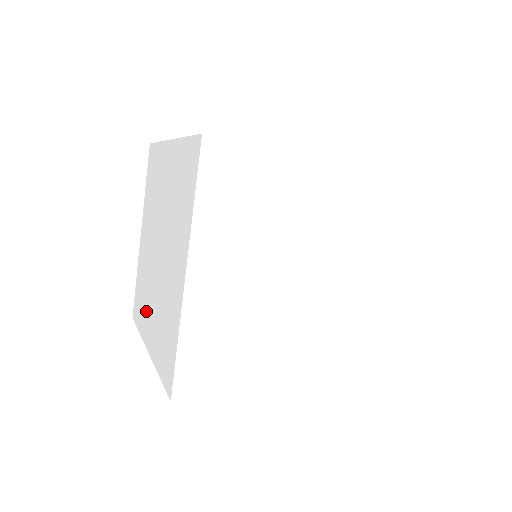
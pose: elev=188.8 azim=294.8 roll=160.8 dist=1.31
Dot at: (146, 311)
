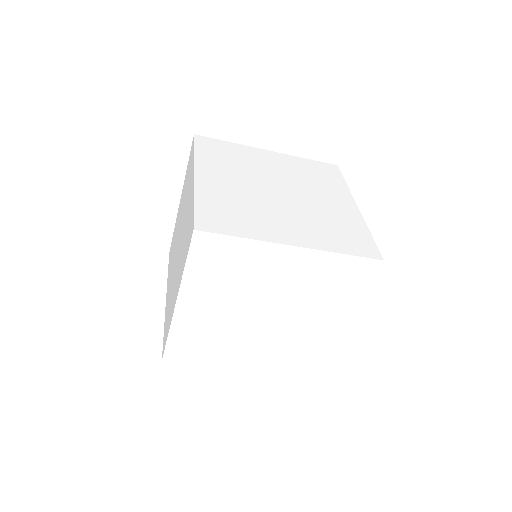
Dot at: (173, 297)
